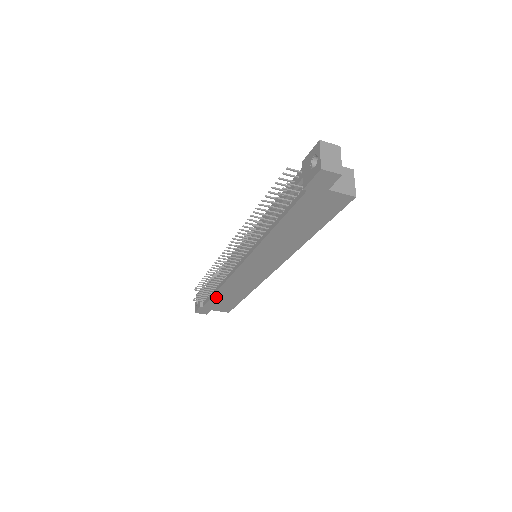
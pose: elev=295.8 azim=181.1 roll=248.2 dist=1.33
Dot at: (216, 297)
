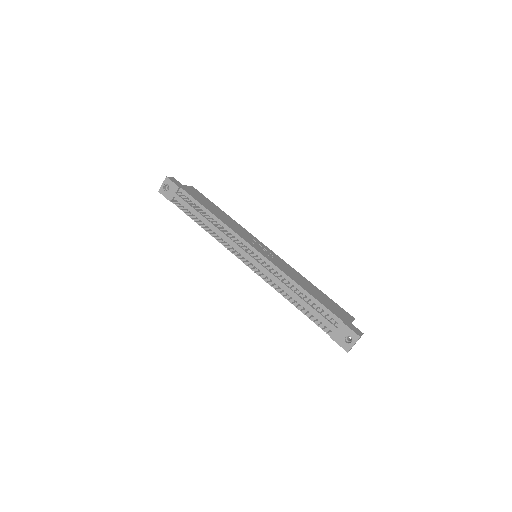
Dot at: (195, 219)
